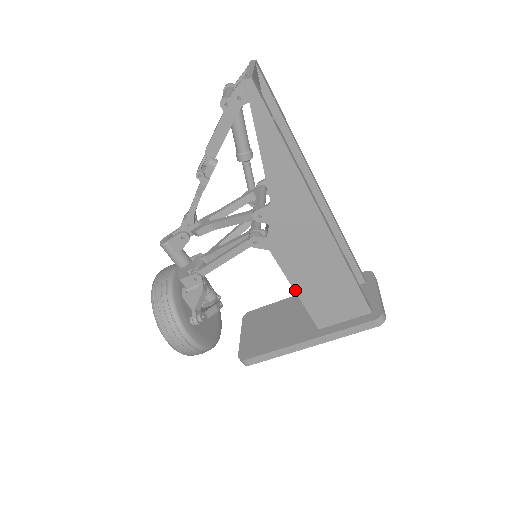
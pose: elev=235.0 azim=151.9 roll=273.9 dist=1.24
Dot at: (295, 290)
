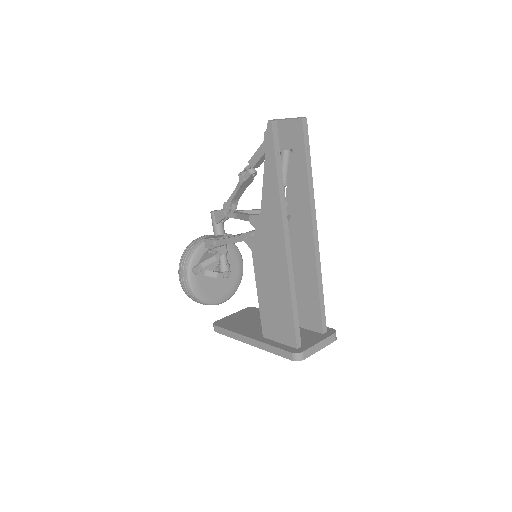
Dot at: (258, 292)
